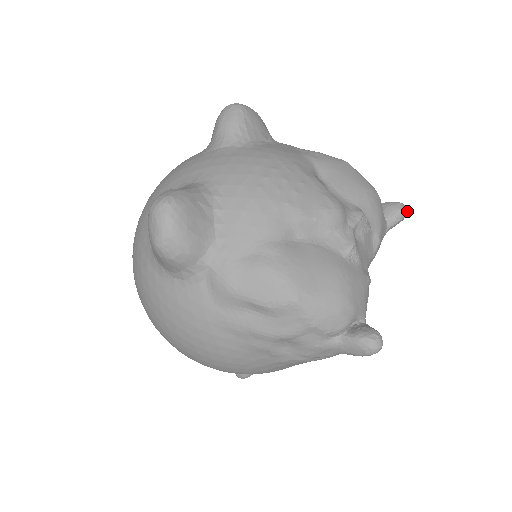
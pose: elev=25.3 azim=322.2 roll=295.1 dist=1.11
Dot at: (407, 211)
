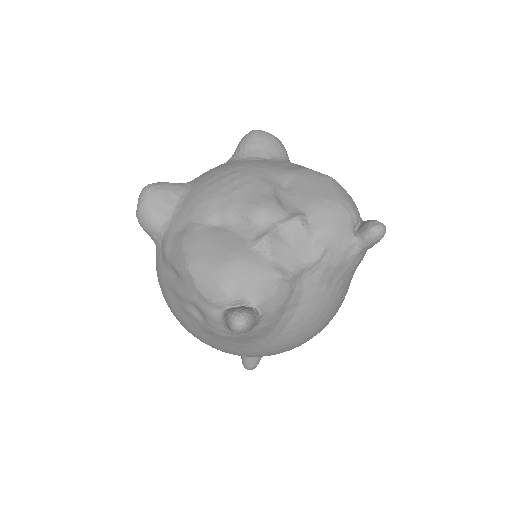
Dot at: (380, 230)
